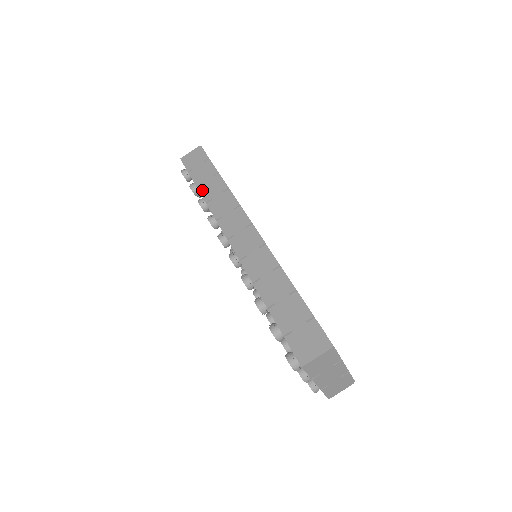
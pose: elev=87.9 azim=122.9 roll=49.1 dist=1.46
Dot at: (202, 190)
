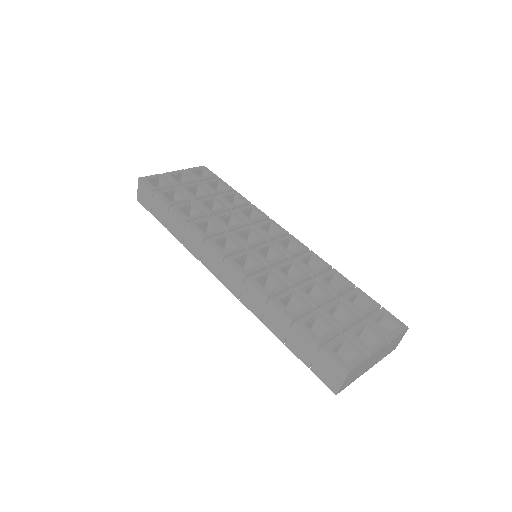
Dot at: (171, 231)
